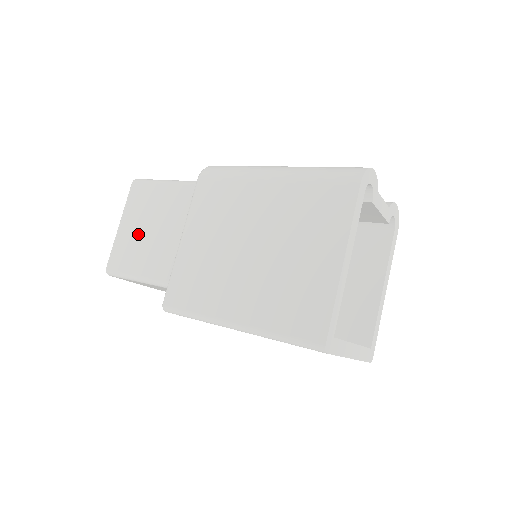
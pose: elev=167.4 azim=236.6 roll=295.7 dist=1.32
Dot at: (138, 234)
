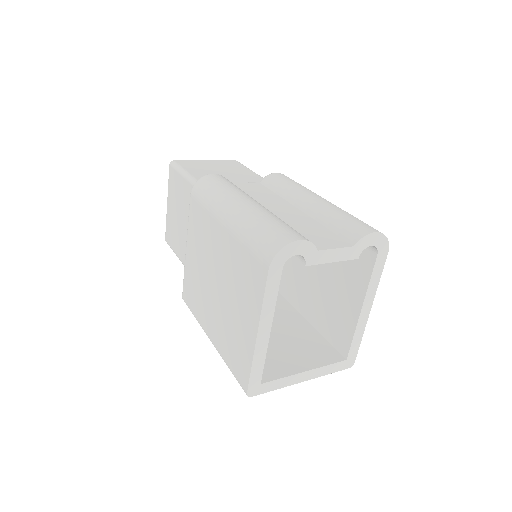
Dot at: (175, 219)
